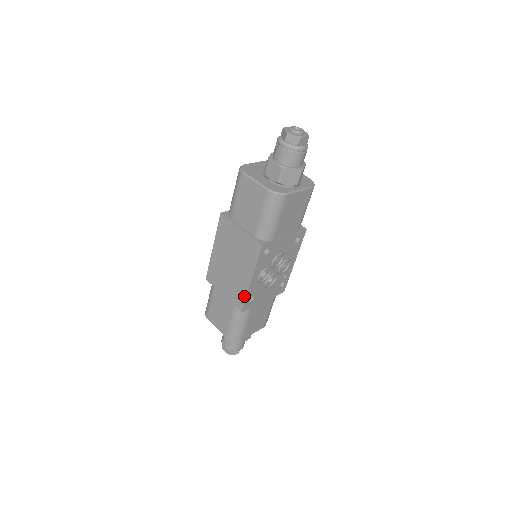
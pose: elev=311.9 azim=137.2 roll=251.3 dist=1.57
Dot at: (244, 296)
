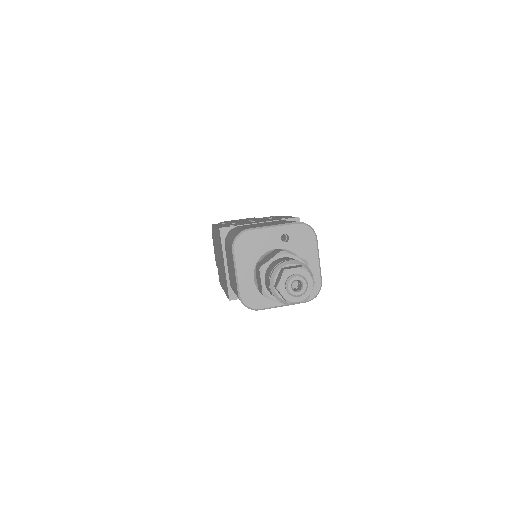
Dot at: (221, 284)
